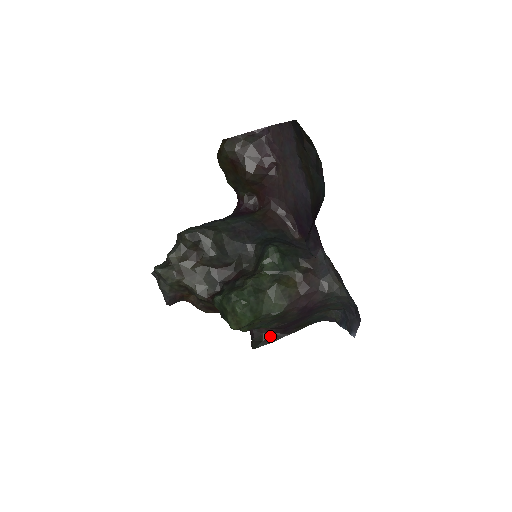
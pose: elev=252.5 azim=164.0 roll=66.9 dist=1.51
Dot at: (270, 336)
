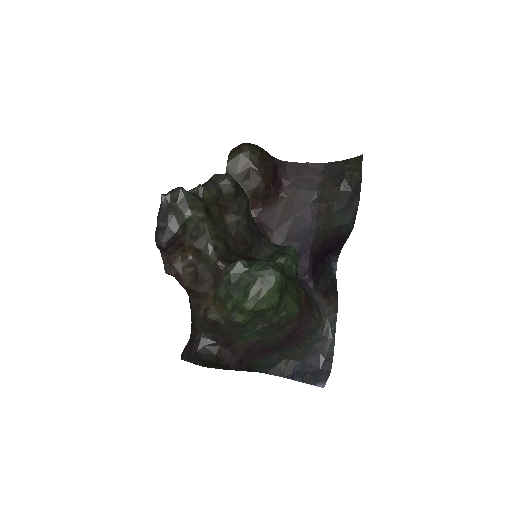
Dot at: (222, 361)
